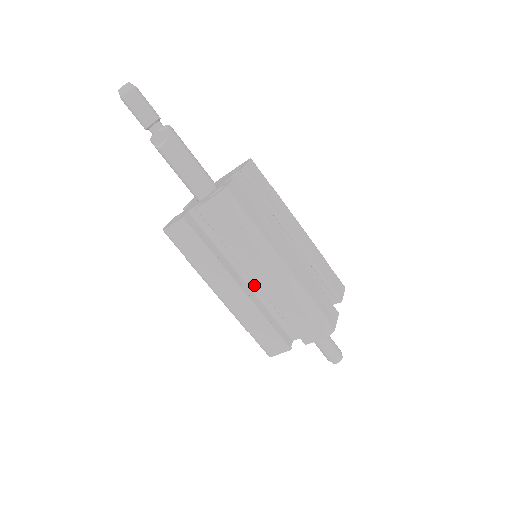
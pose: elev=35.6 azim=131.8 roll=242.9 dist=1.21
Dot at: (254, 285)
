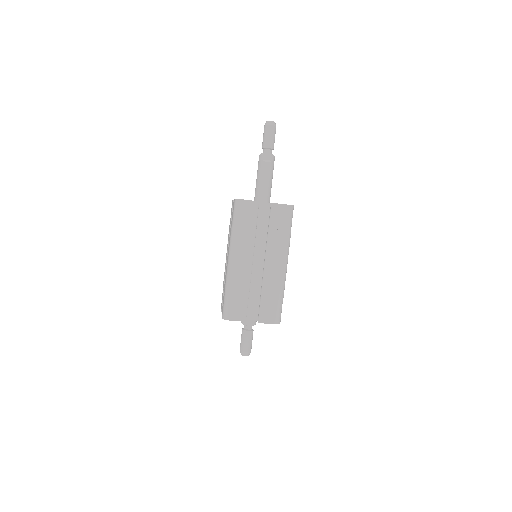
Dot at: (254, 268)
